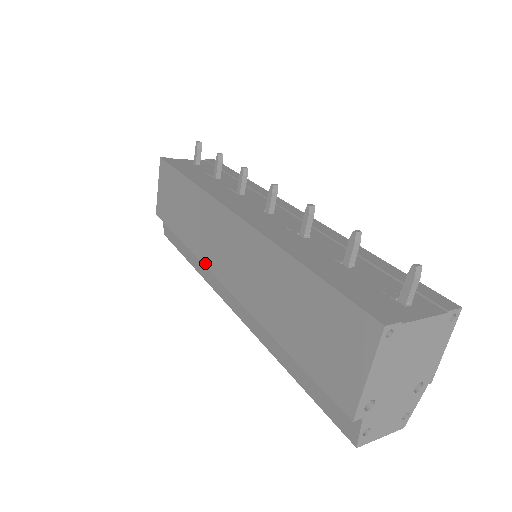
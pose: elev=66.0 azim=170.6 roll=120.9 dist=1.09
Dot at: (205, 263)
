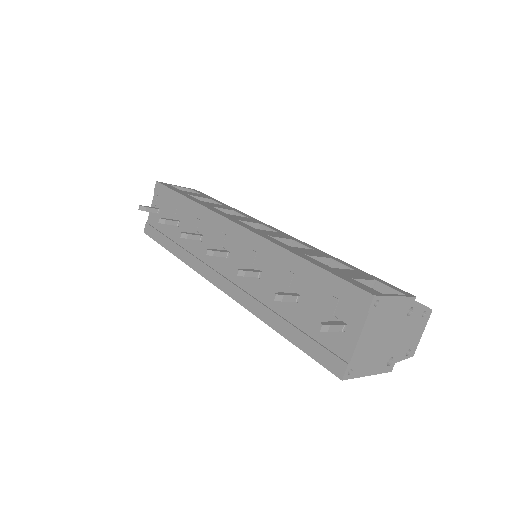
Dot at: occluded
